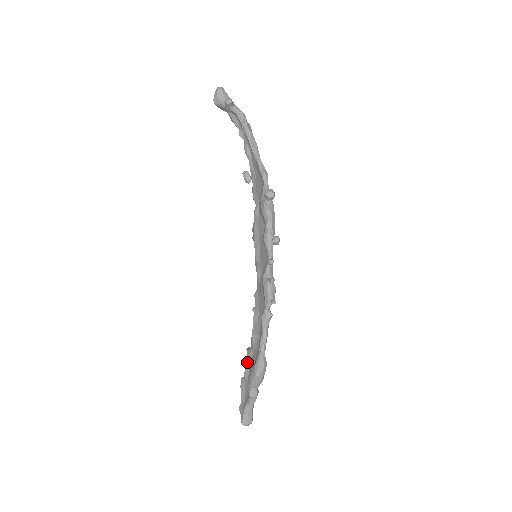
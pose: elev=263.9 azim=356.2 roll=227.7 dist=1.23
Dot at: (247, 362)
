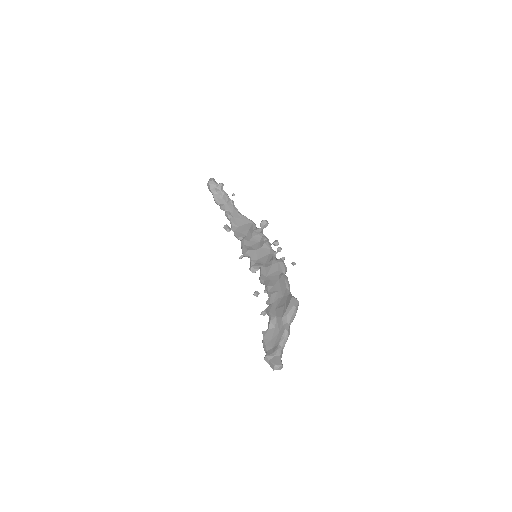
Dot at: (271, 312)
